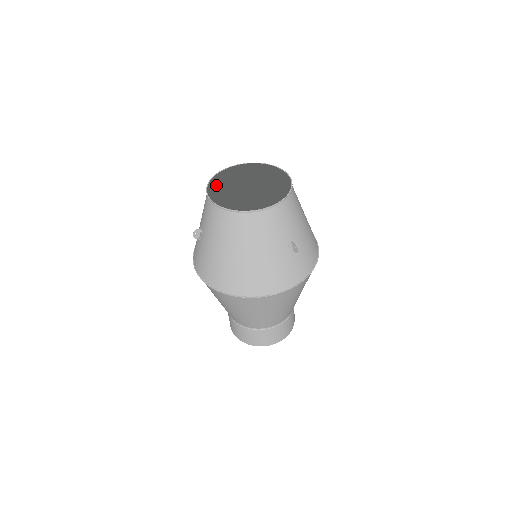
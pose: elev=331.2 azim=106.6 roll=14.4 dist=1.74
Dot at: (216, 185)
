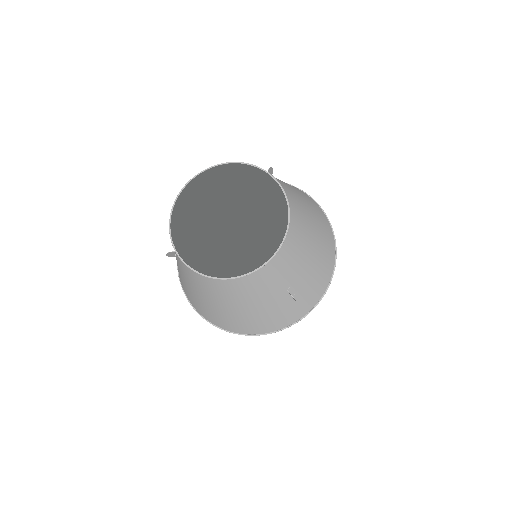
Dot at: (183, 213)
